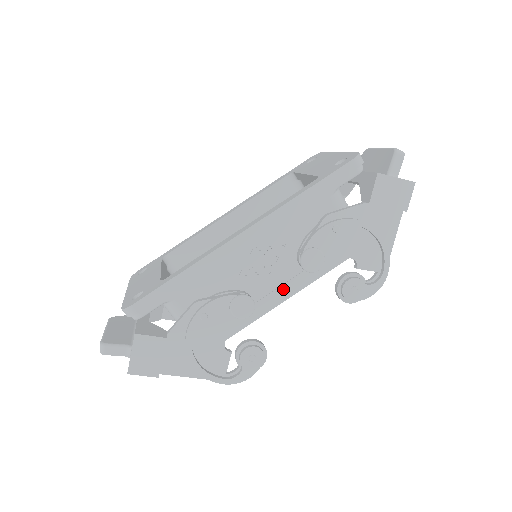
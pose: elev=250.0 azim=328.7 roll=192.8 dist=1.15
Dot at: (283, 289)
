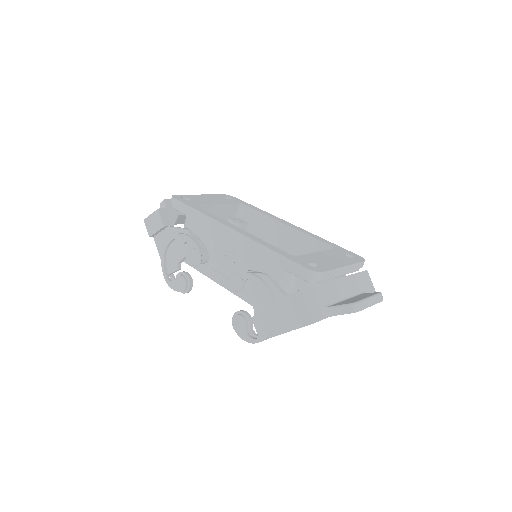
Dot at: (223, 278)
